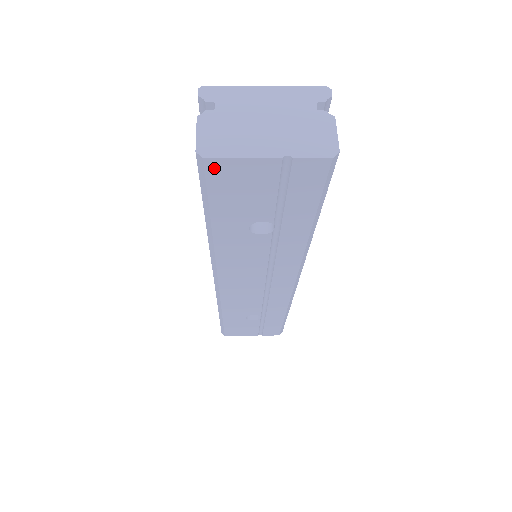
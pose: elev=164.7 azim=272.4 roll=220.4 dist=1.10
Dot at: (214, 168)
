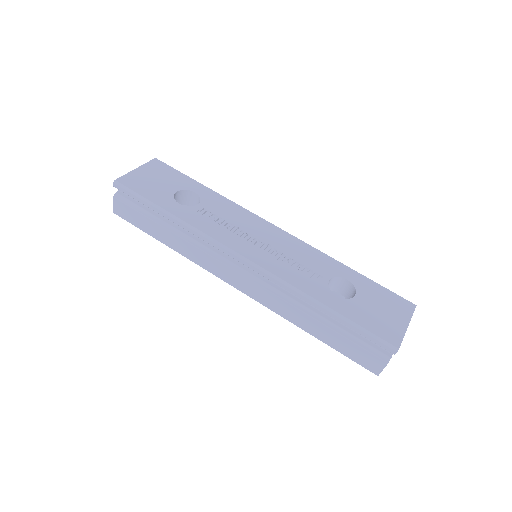
Dot at: occluded
